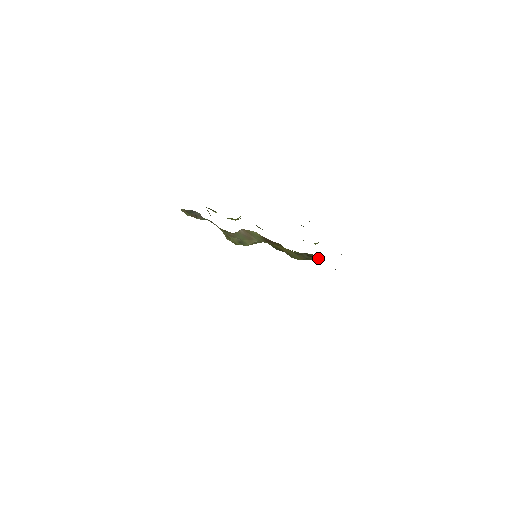
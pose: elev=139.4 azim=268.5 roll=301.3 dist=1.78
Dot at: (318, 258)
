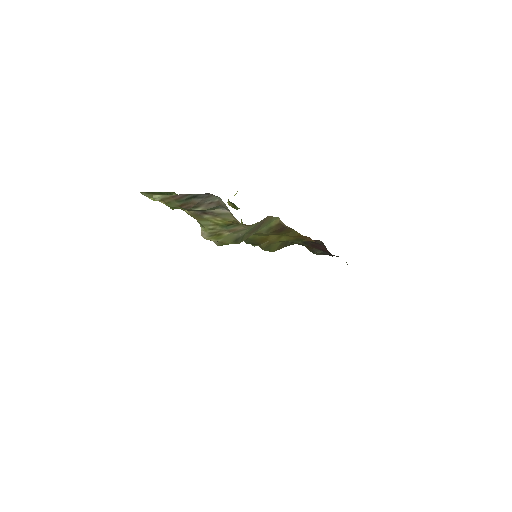
Dot at: (291, 244)
